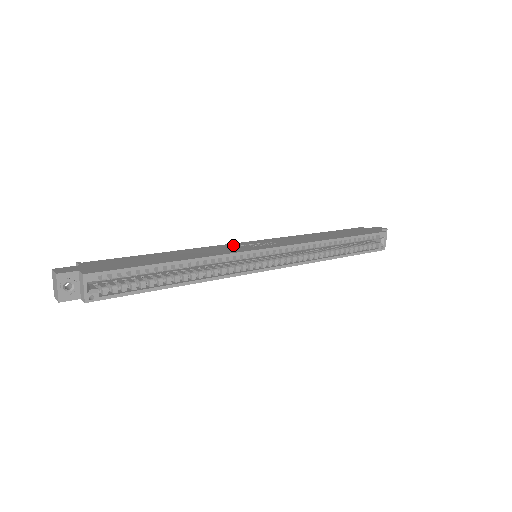
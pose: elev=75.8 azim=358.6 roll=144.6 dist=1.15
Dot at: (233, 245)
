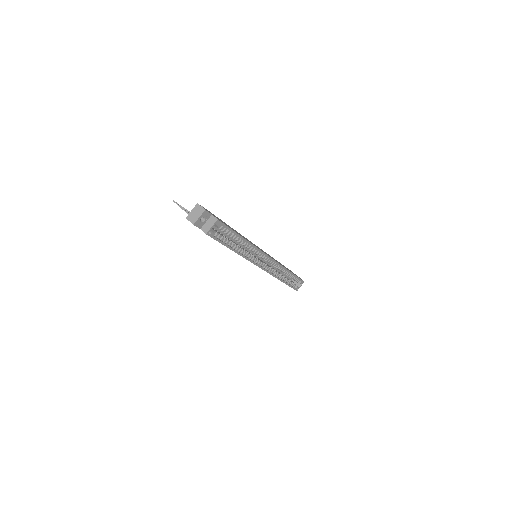
Dot at: occluded
